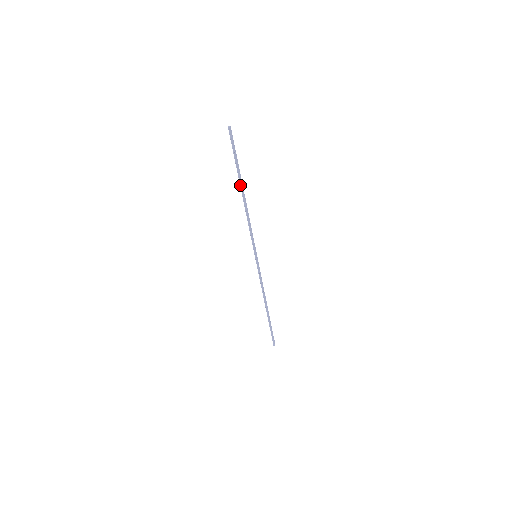
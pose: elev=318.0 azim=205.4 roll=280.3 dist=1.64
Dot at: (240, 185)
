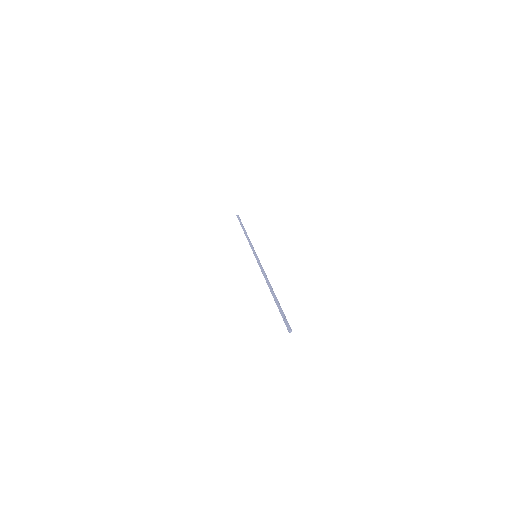
Dot at: (272, 295)
